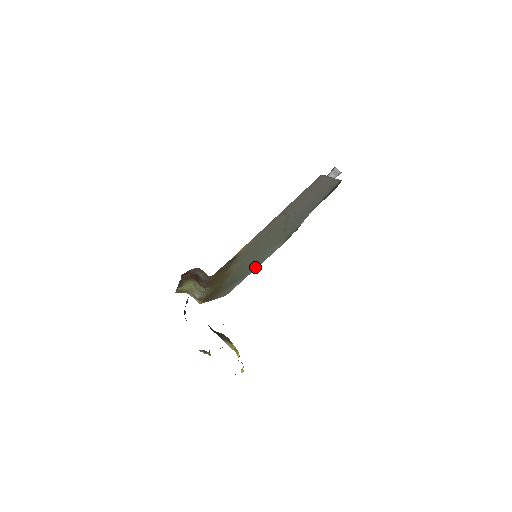
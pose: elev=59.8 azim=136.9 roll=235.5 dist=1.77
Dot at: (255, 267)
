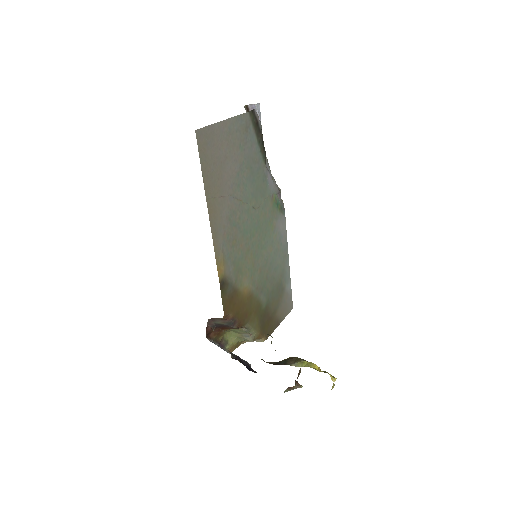
Dot at: (285, 261)
